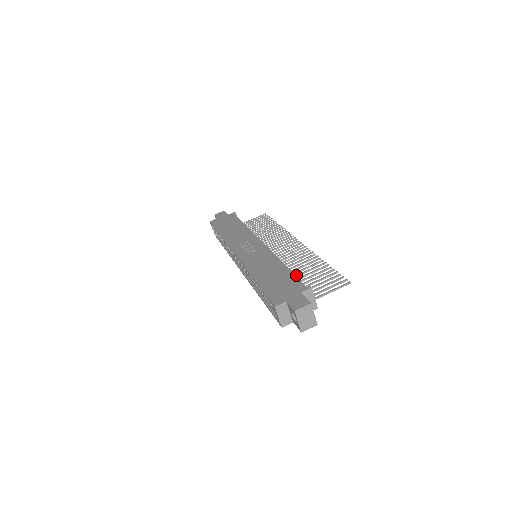
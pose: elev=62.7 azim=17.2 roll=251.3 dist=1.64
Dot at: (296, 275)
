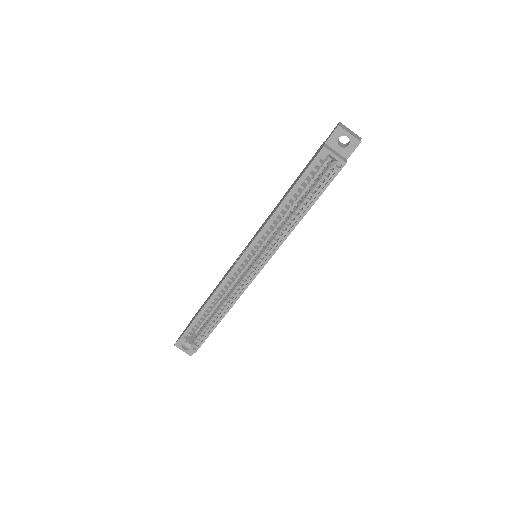
Dot at: occluded
